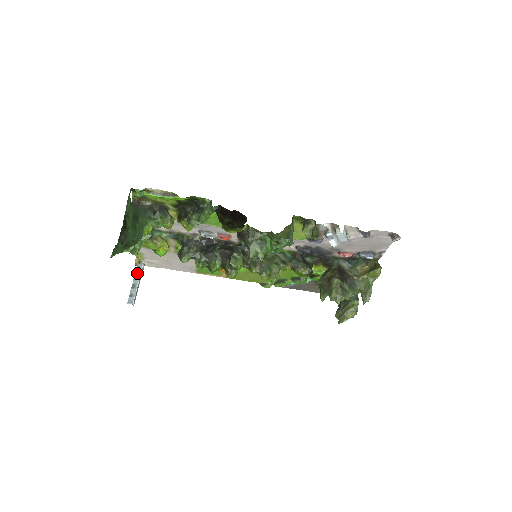
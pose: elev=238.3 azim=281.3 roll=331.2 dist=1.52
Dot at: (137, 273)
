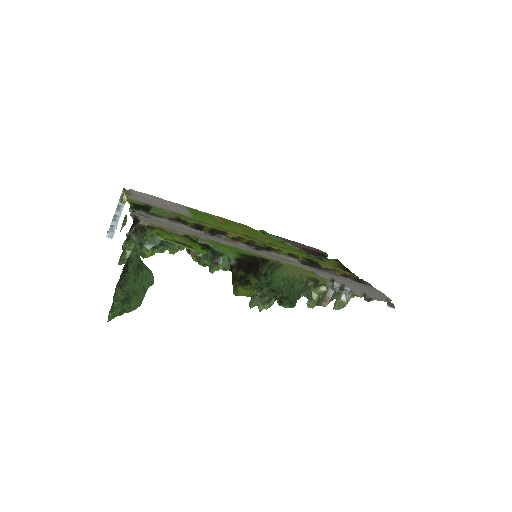
Dot at: occluded
